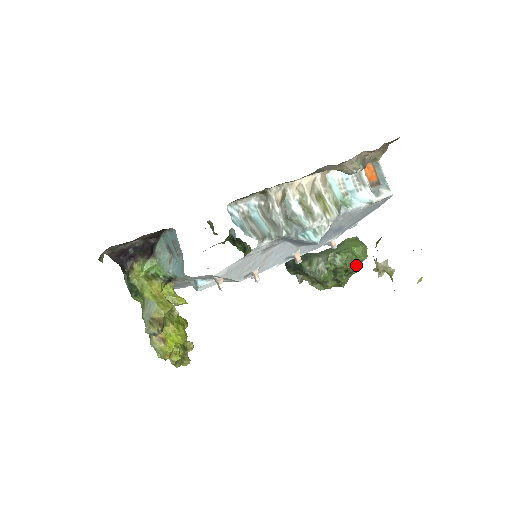
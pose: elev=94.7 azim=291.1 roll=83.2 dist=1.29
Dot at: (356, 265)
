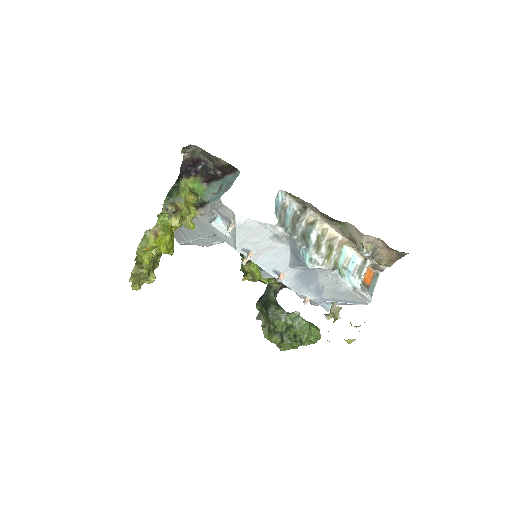
Dot at: (305, 338)
